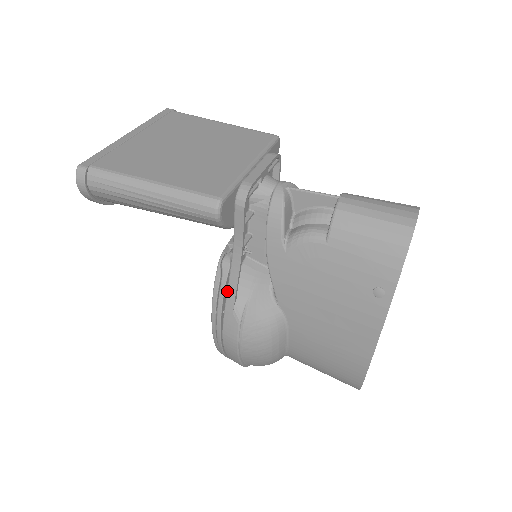
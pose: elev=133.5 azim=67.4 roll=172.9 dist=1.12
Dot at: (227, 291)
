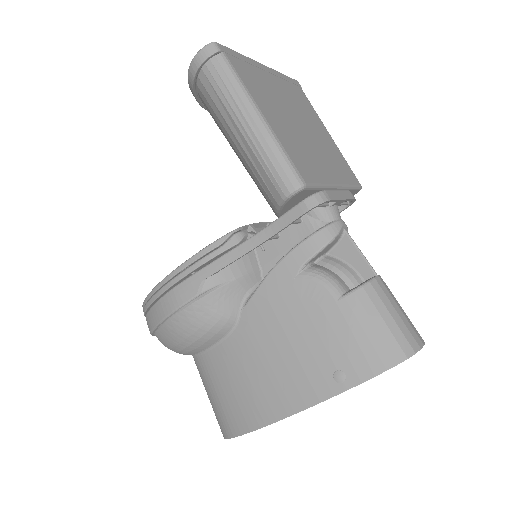
Dot at: (216, 260)
